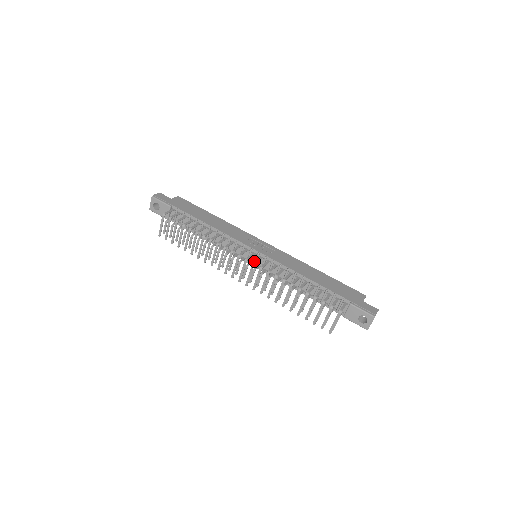
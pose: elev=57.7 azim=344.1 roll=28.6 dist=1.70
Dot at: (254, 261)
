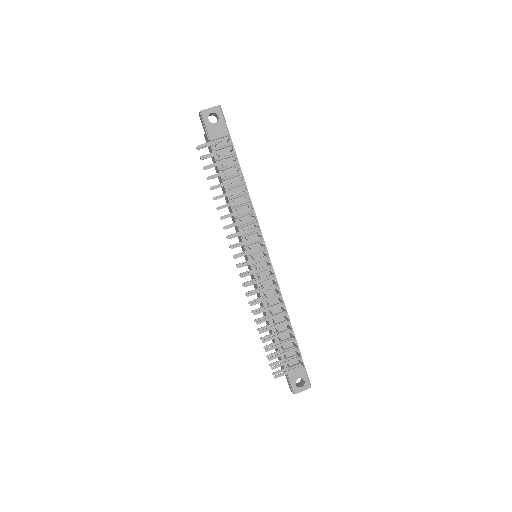
Dot at: occluded
